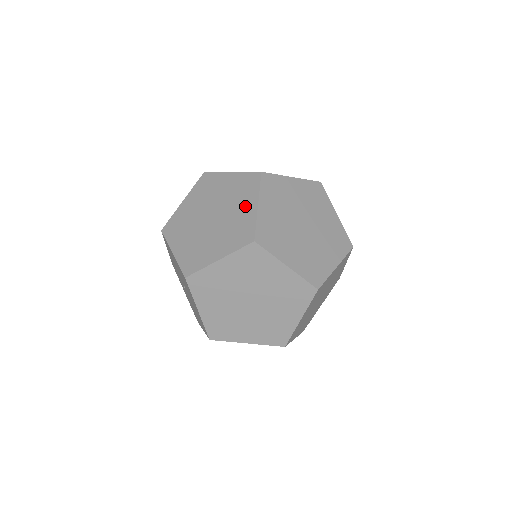
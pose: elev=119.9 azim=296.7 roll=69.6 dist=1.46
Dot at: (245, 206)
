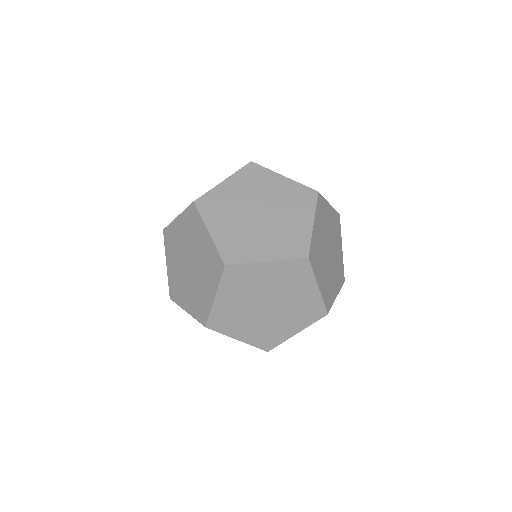
Dot at: (202, 240)
